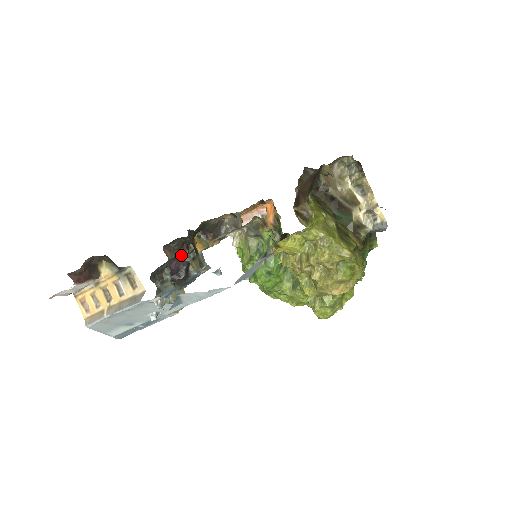
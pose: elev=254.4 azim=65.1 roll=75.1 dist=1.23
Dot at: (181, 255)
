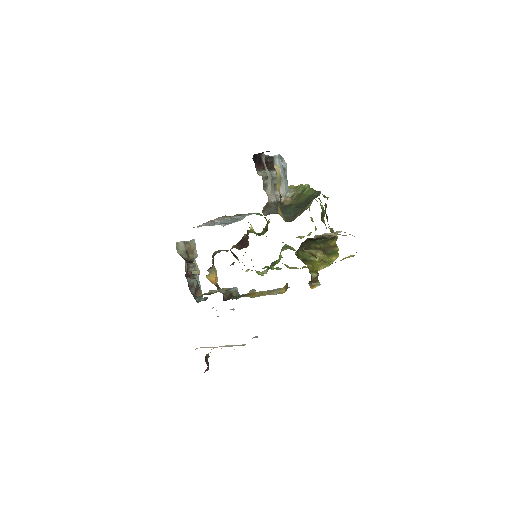
Dot at: occluded
